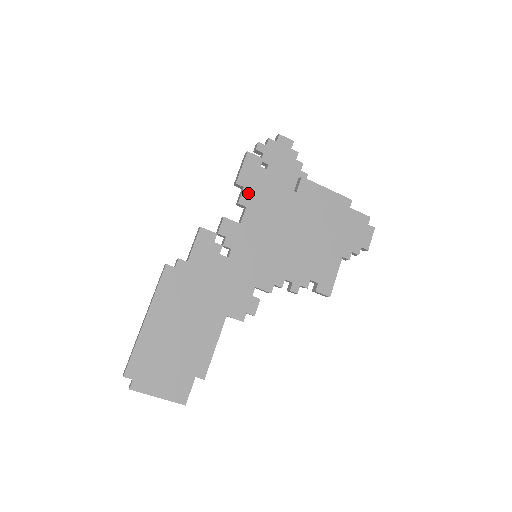
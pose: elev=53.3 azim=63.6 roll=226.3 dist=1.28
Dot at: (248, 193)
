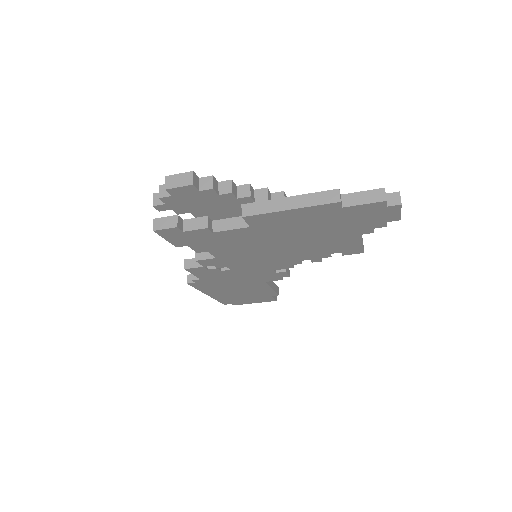
Dot at: (197, 246)
